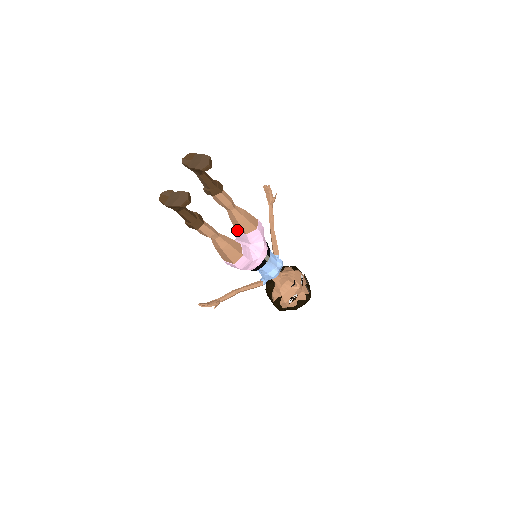
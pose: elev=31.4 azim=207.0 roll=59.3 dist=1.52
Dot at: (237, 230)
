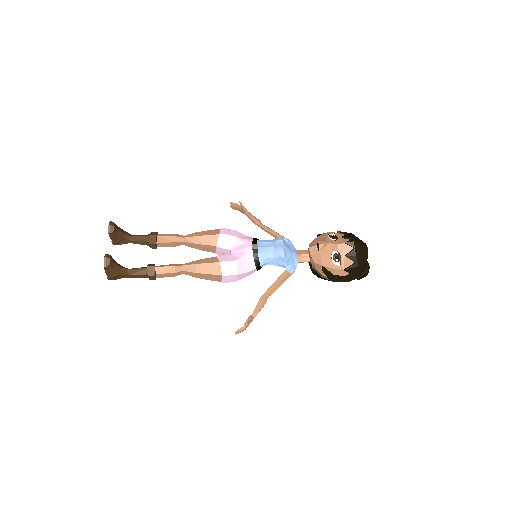
Dot at: (213, 252)
